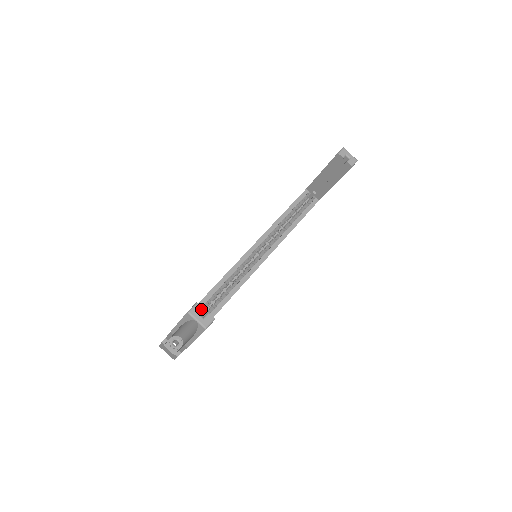
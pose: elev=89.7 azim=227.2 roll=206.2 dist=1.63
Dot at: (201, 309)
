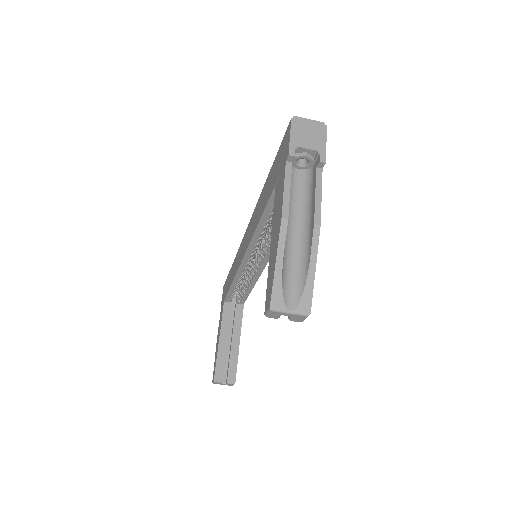
Dot at: (220, 383)
